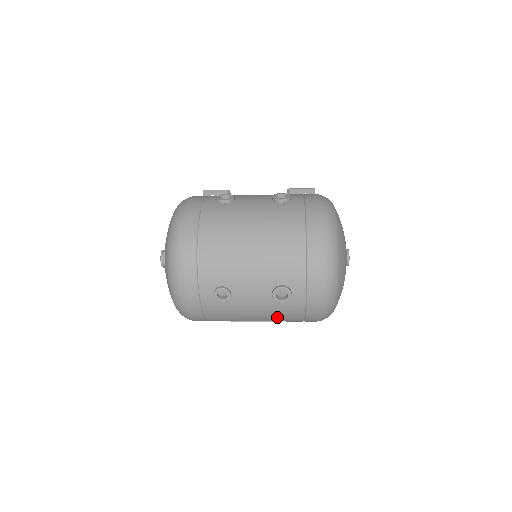
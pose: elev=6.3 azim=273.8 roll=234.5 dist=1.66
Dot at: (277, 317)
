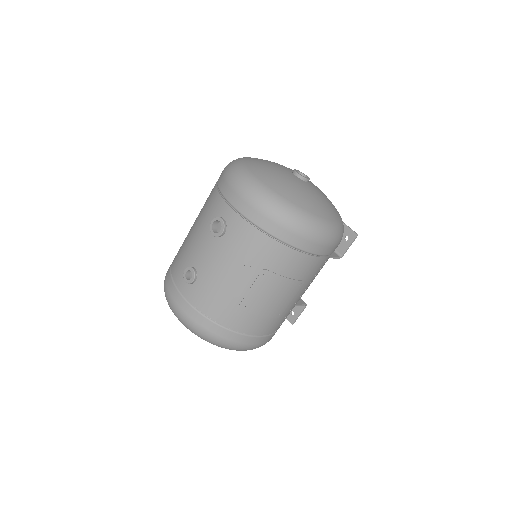
Dot at: (247, 257)
